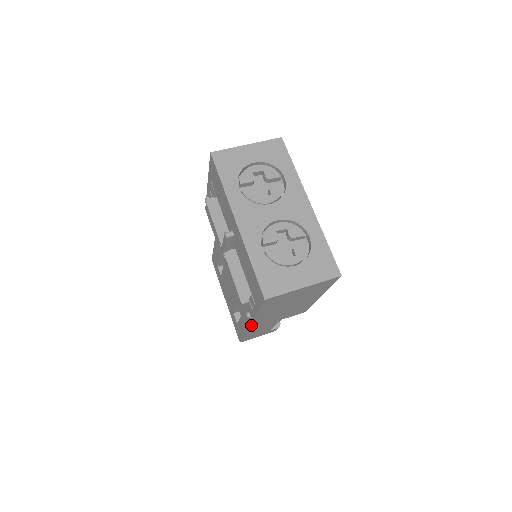
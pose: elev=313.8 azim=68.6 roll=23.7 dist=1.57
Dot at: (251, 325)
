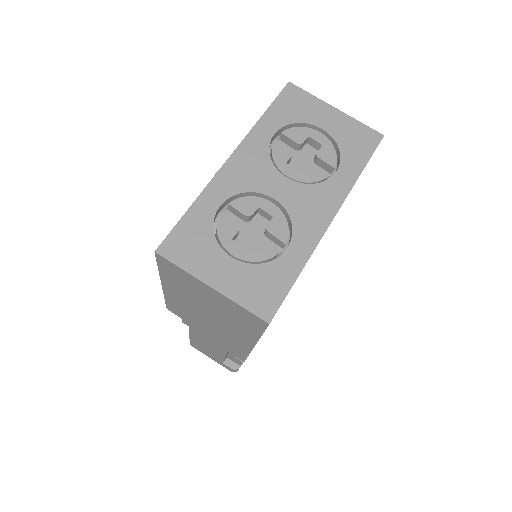
Dot at: (169, 305)
